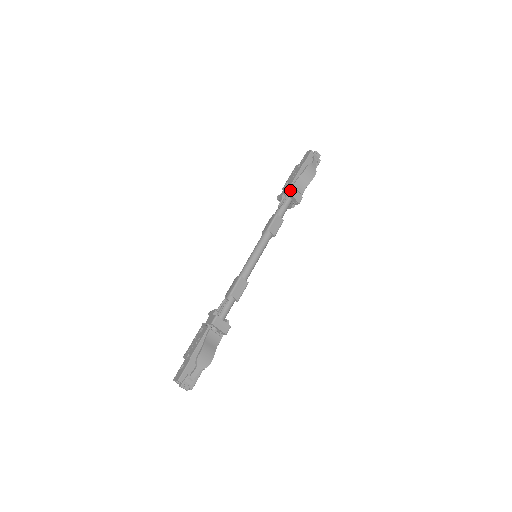
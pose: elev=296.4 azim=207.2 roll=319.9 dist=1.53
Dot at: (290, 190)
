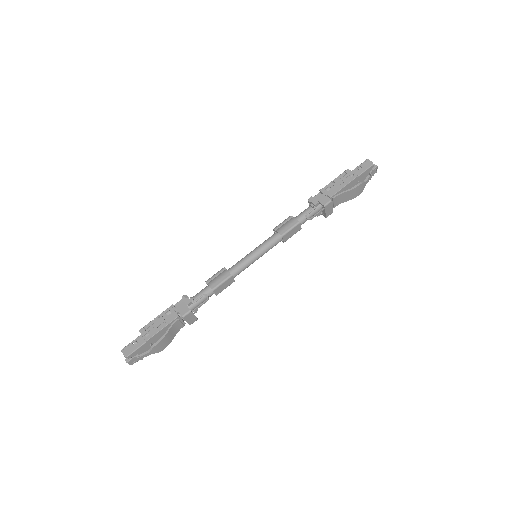
Dot at: (327, 204)
